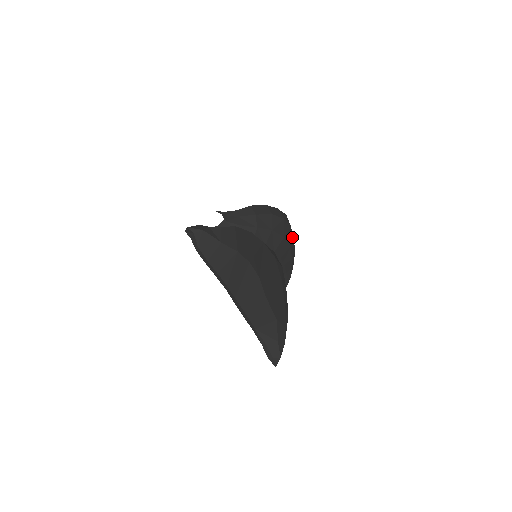
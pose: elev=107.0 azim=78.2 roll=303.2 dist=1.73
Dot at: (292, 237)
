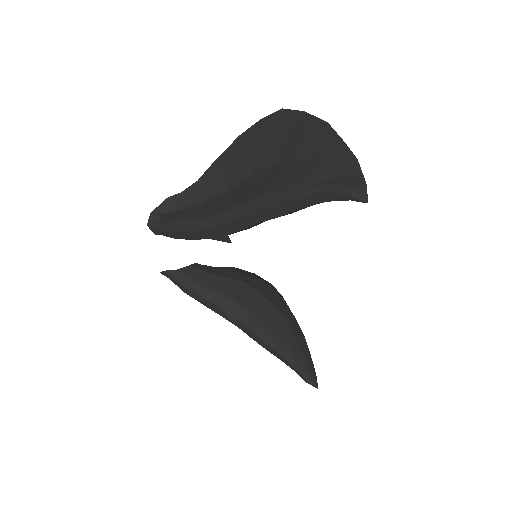
Dot at: occluded
